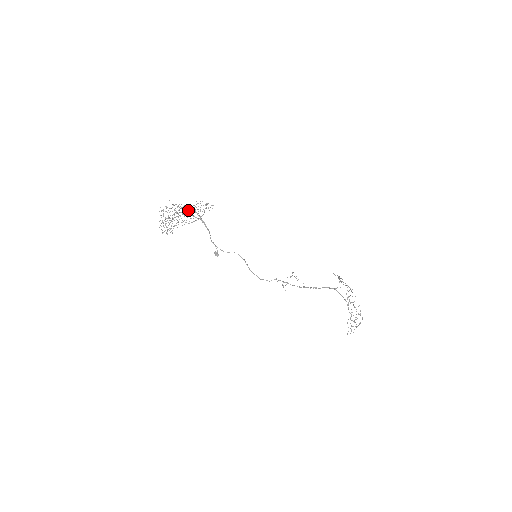
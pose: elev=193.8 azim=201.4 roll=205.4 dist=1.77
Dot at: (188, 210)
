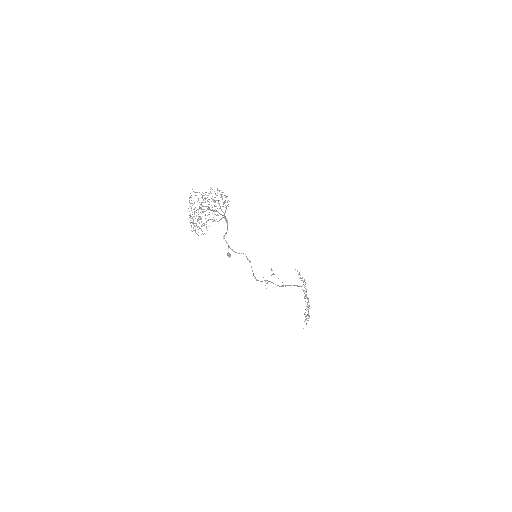
Dot at: occluded
